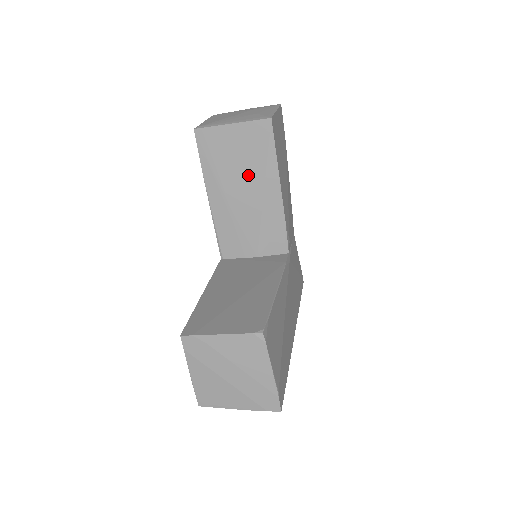
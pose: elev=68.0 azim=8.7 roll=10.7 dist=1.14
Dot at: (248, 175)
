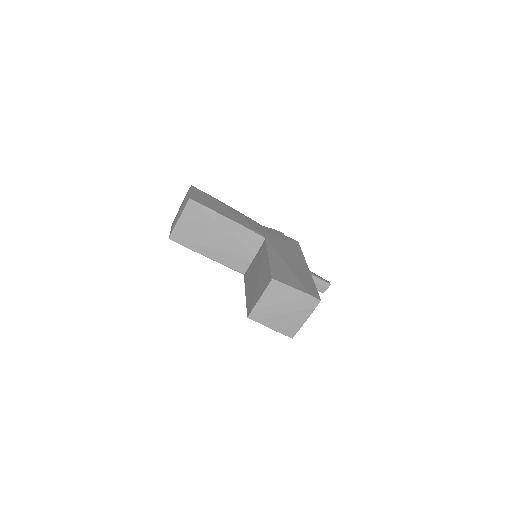
Dot at: (209, 229)
